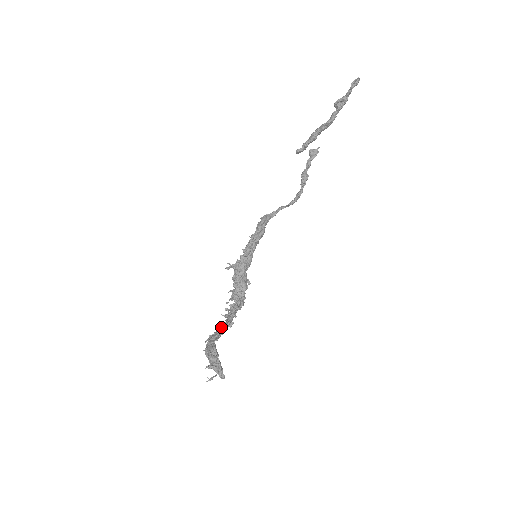
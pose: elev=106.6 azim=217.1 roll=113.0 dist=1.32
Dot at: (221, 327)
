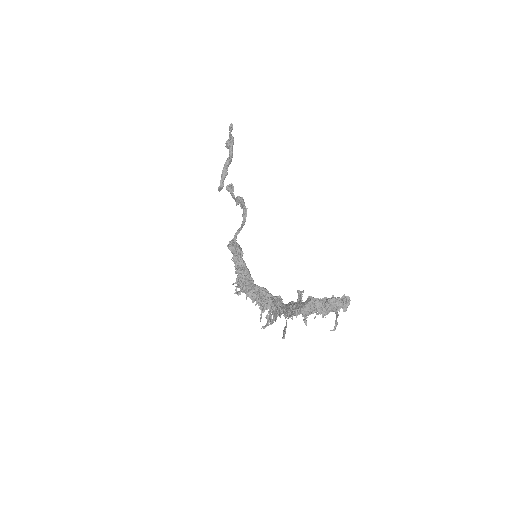
Dot at: (288, 305)
